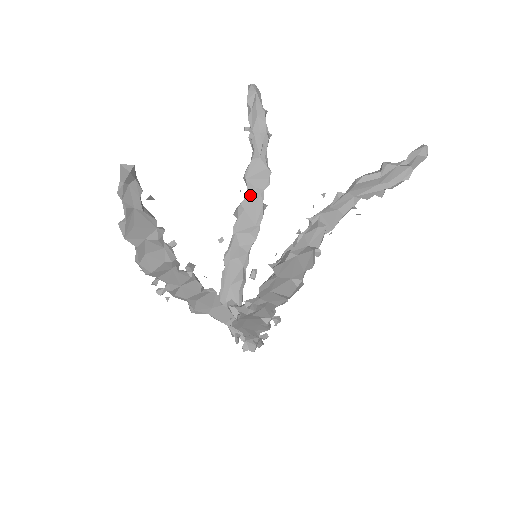
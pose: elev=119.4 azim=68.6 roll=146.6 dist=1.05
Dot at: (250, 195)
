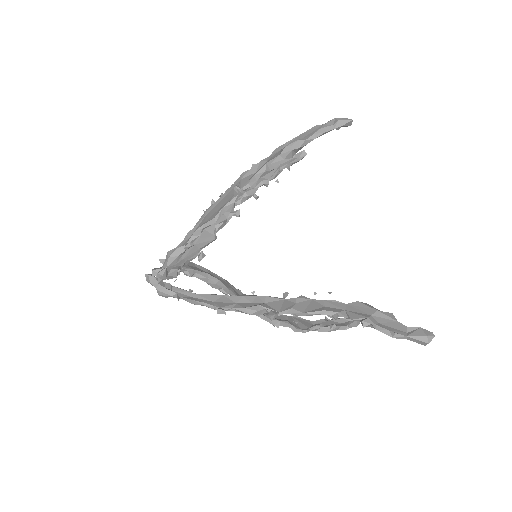
Dot at: (281, 316)
